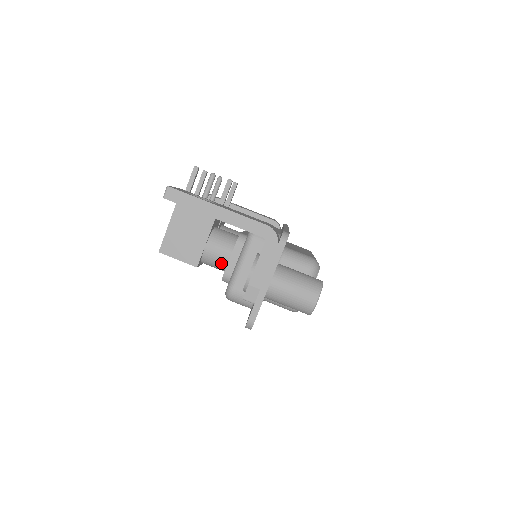
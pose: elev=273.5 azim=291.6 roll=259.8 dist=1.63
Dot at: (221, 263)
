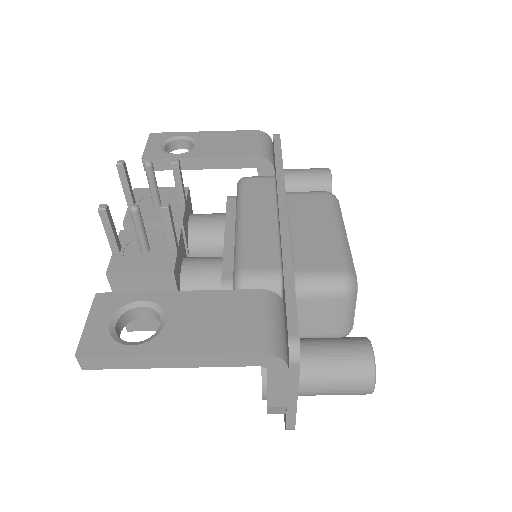
Dot at: occluded
